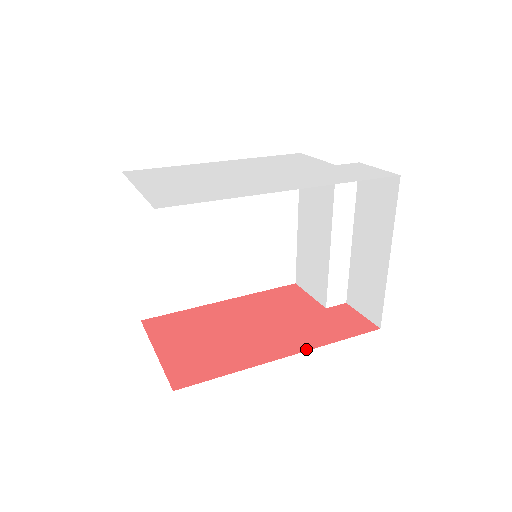
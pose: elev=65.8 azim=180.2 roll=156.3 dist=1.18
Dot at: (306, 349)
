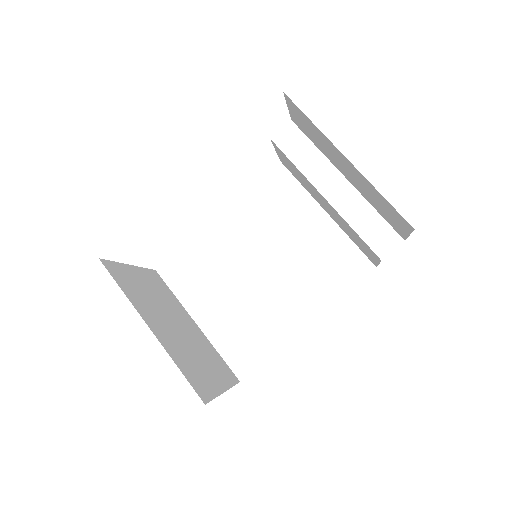
Dot at: occluded
